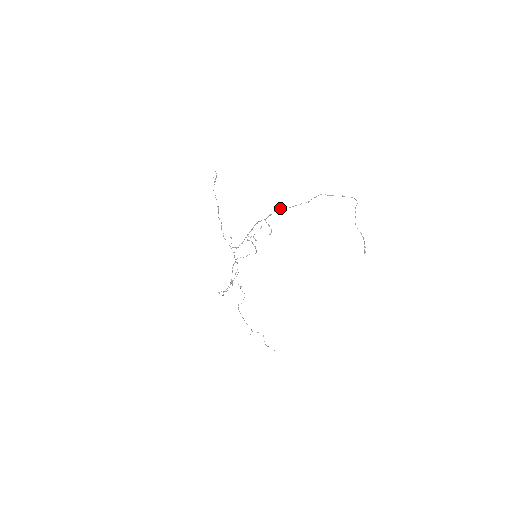
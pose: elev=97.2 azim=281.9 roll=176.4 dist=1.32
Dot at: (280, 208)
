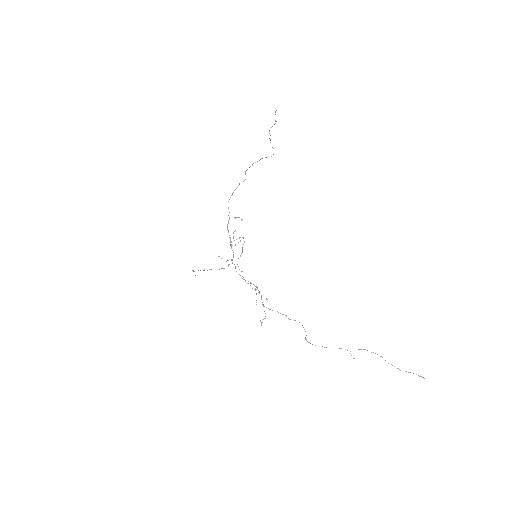
Dot at: (229, 199)
